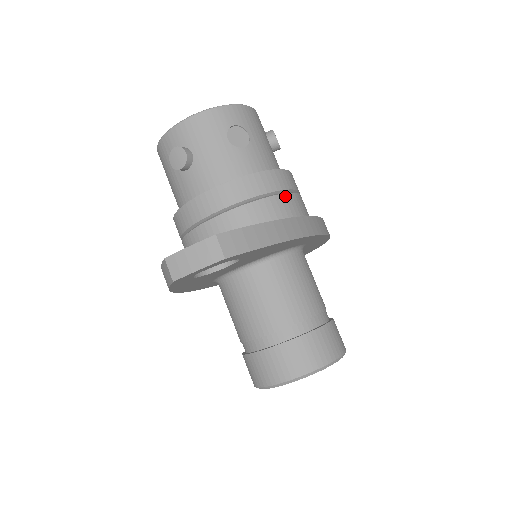
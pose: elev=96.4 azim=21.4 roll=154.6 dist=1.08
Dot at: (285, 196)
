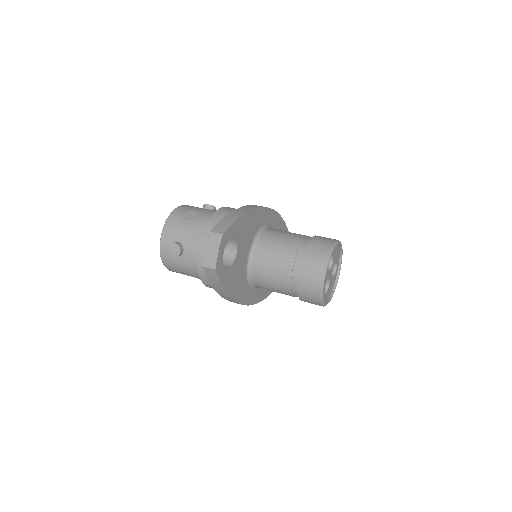
Dot at: occluded
